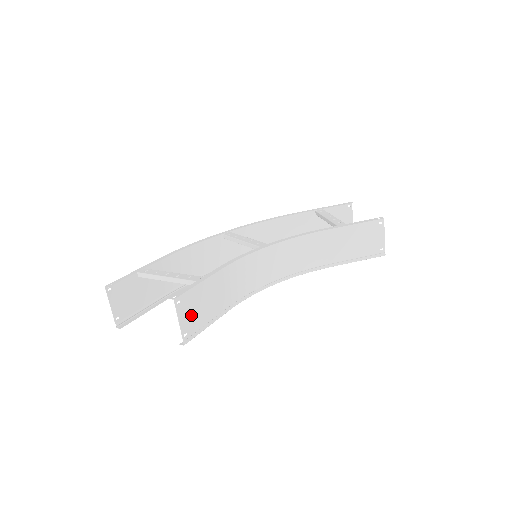
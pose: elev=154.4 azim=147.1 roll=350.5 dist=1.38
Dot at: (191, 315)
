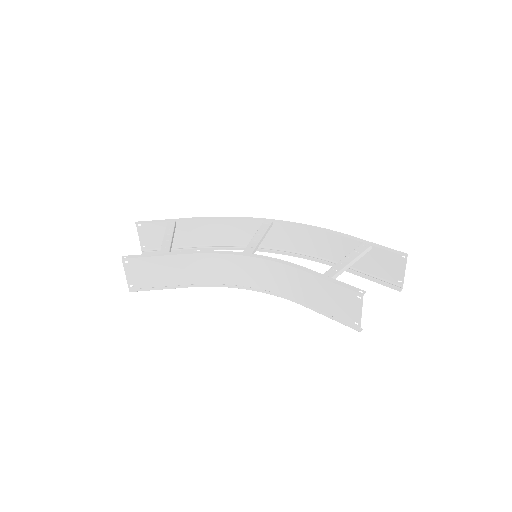
Dot at: (140, 275)
